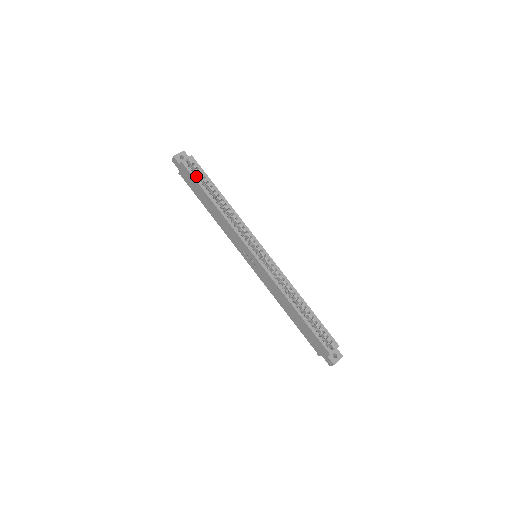
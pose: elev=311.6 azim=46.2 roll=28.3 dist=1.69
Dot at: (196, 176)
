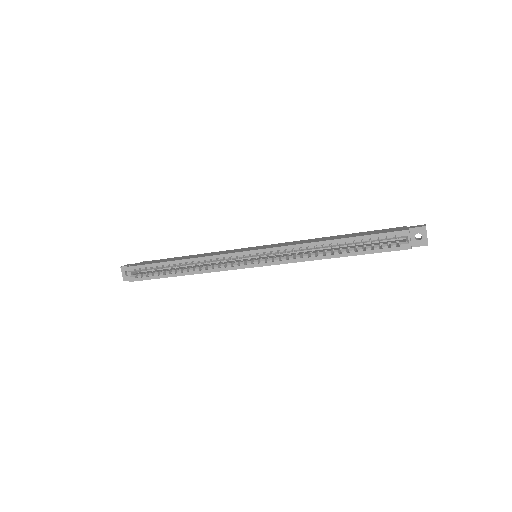
Dot at: (148, 276)
